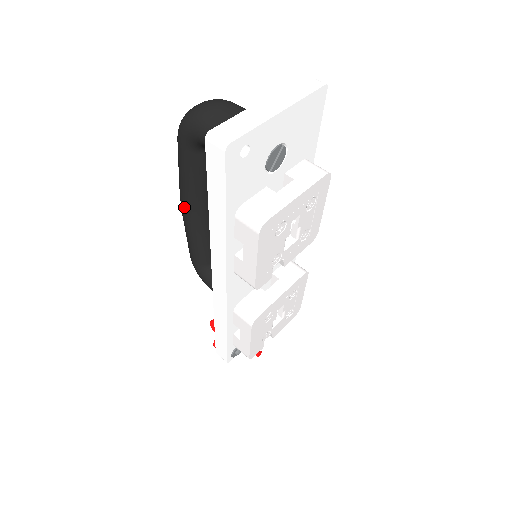
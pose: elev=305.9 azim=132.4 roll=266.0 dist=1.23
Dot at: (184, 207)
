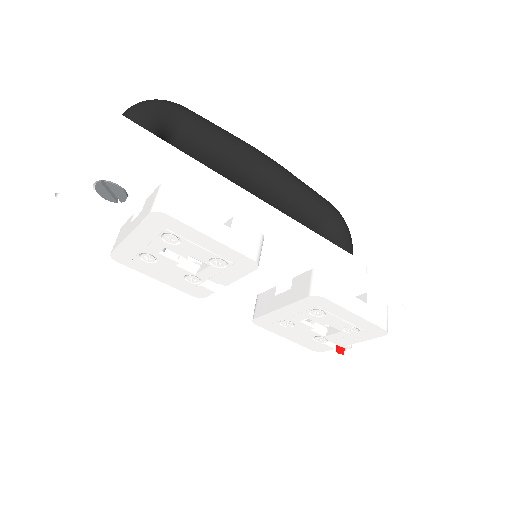
Dot at: occluded
